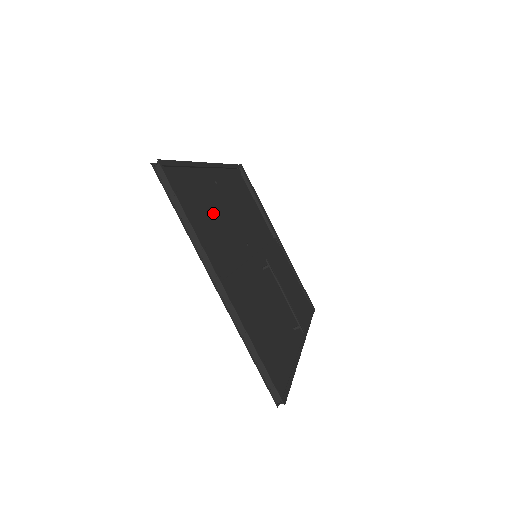
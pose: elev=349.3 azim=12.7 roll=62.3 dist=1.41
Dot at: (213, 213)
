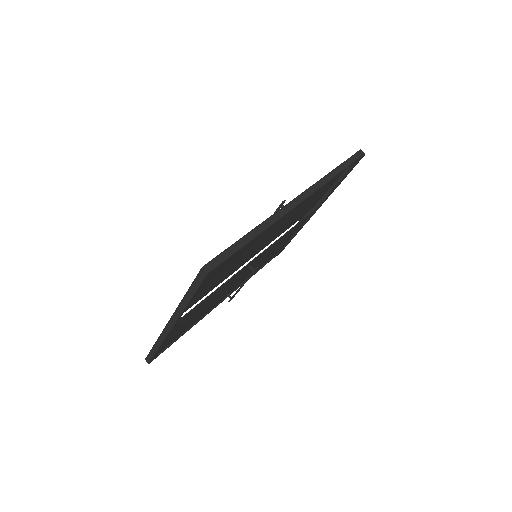
Dot at: (241, 254)
